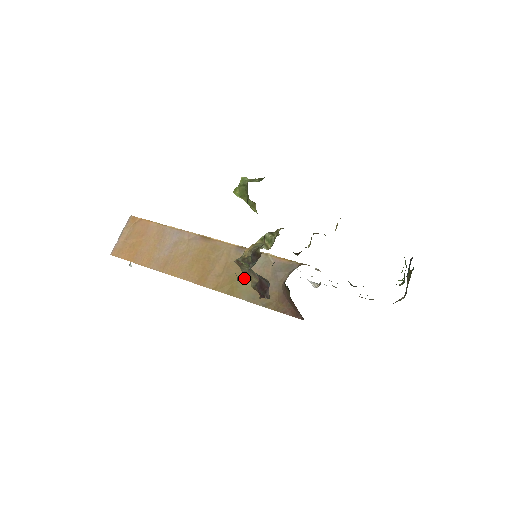
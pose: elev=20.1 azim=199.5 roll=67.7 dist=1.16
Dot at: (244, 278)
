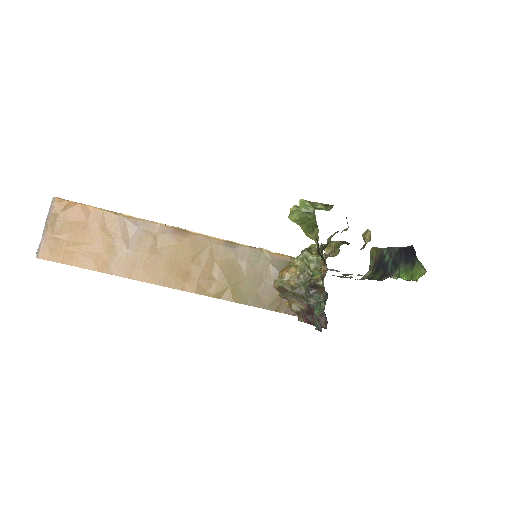
Dot at: (241, 280)
